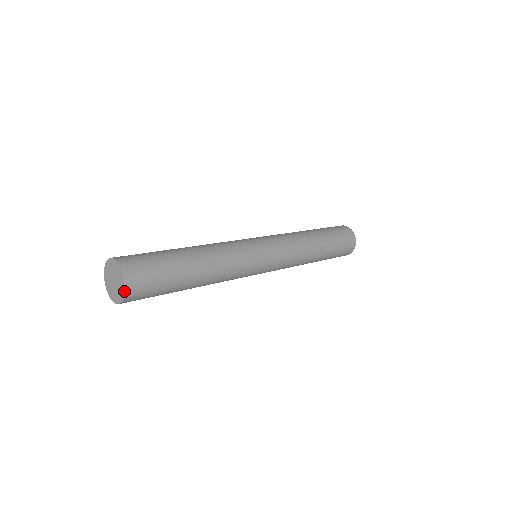
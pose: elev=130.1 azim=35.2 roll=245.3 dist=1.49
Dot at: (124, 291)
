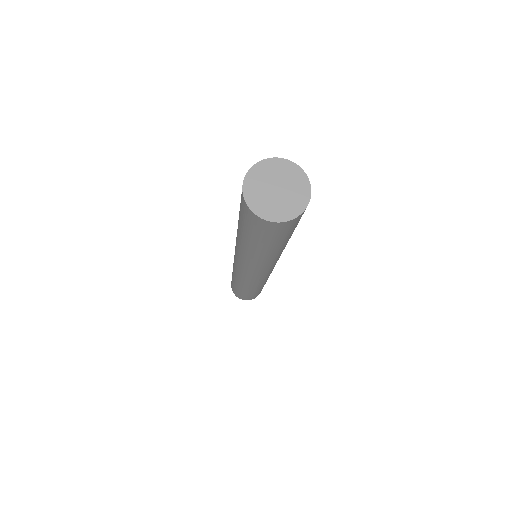
Dot at: (308, 181)
